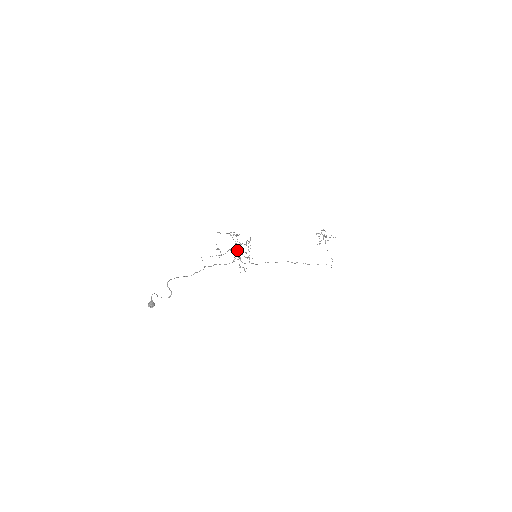
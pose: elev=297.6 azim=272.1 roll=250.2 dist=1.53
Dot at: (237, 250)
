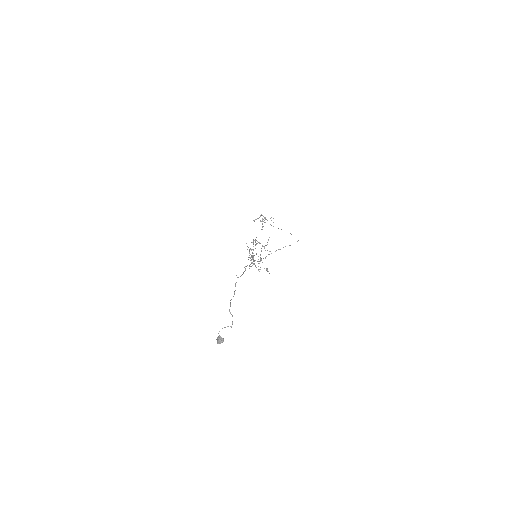
Dot at: occluded
